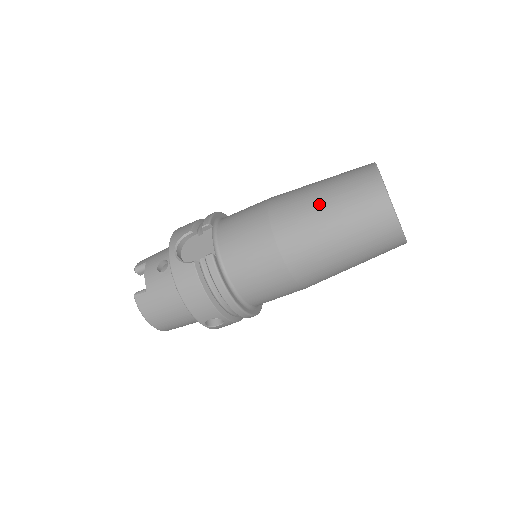
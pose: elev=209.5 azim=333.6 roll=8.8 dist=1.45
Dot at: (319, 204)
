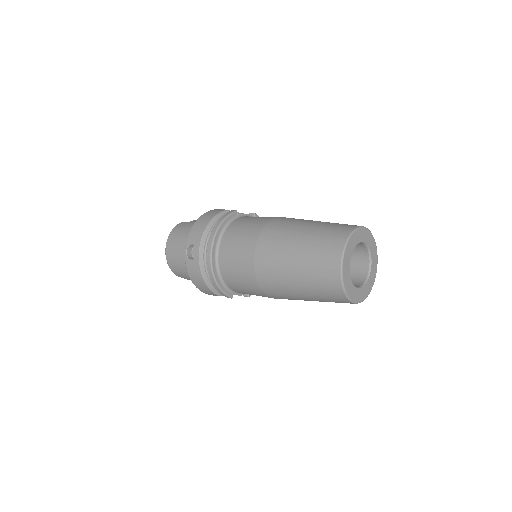
Dot at: (315, 221)
